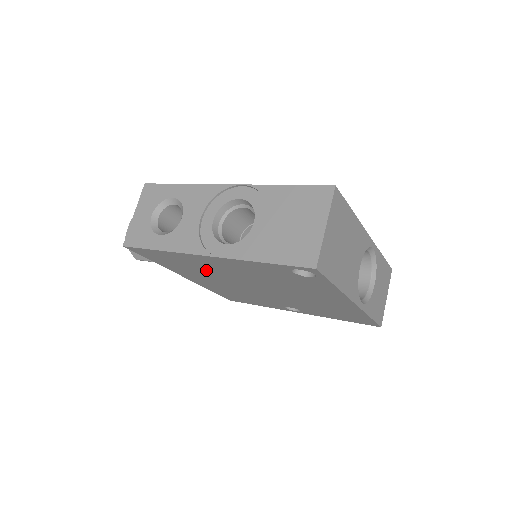
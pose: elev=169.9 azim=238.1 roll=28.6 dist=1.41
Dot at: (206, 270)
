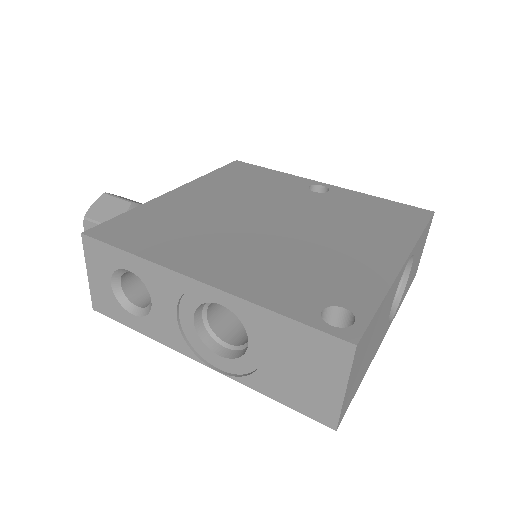
Dot at: occluded
